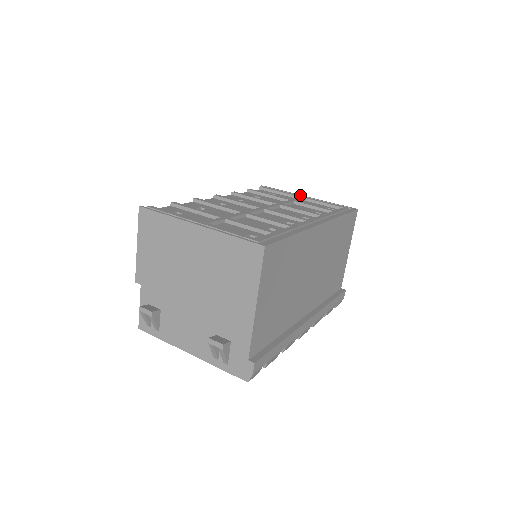
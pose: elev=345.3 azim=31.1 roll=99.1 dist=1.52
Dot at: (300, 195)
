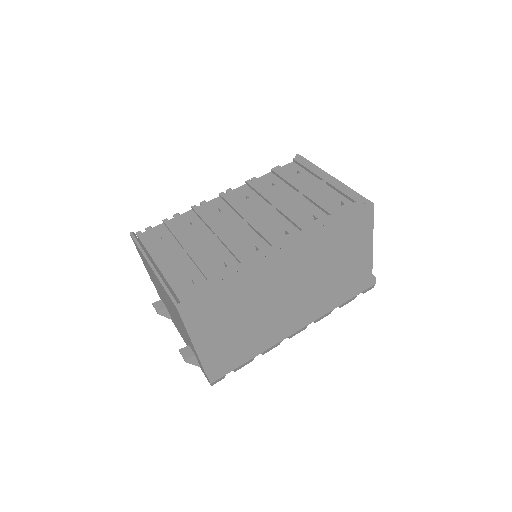
Dot at: (326, 174)
